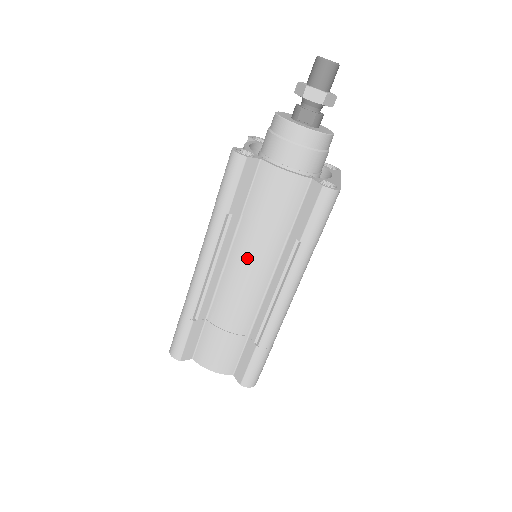
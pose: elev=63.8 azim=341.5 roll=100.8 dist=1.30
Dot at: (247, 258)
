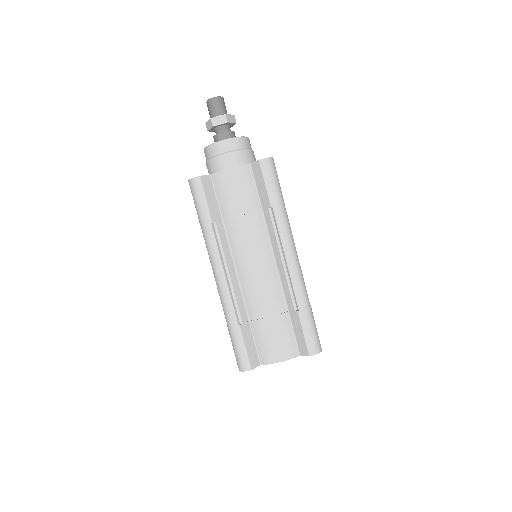
Dot at: (246, 247)
